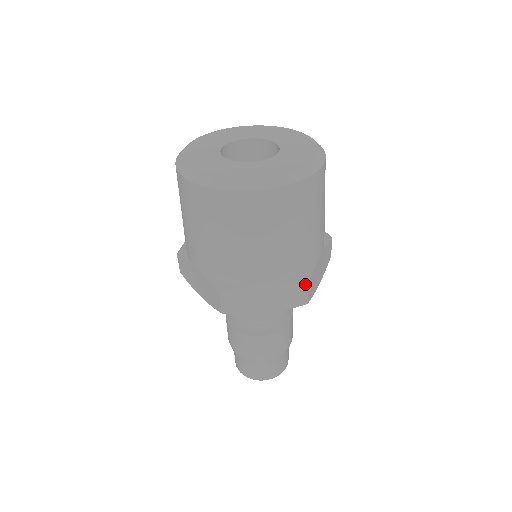
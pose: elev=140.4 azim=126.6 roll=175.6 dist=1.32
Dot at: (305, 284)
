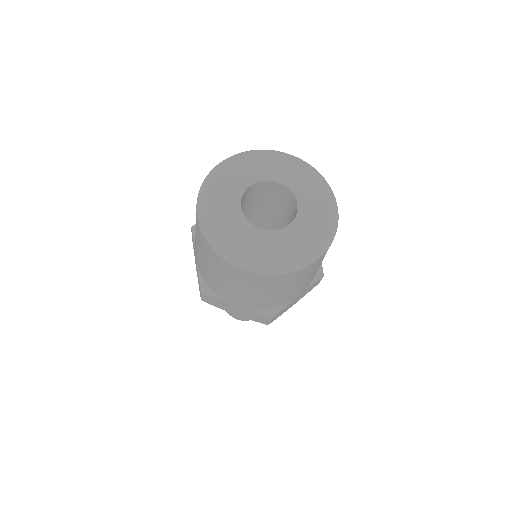
Dot at: (322, 277)
